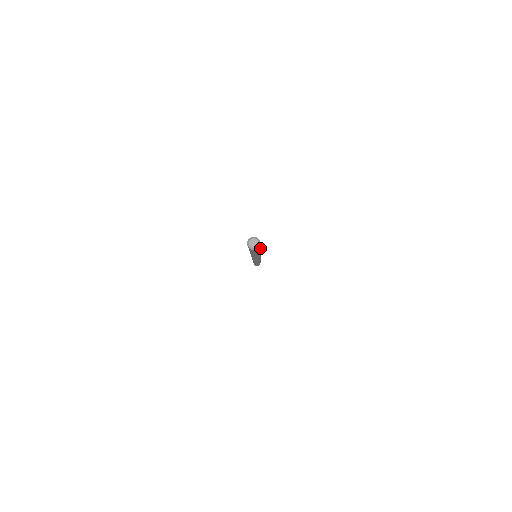
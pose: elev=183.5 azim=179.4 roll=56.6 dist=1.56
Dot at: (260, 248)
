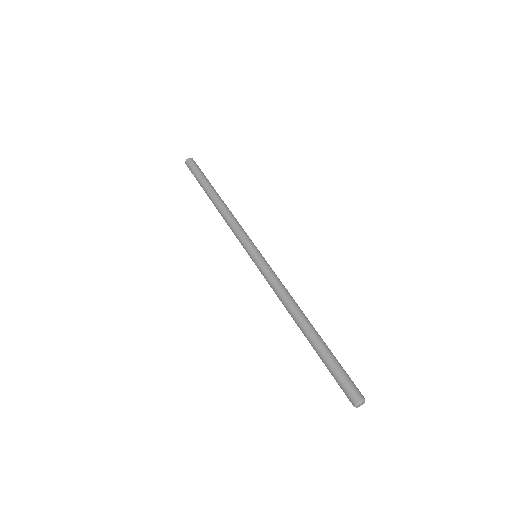
Dot at: (332, 353)
